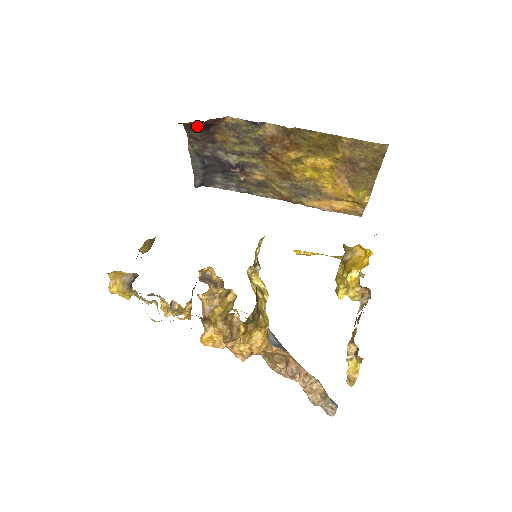
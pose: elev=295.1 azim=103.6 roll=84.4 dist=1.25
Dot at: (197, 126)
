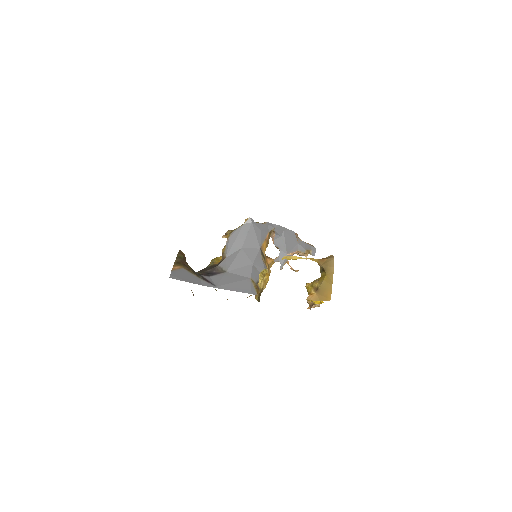
Dot at: occluded
